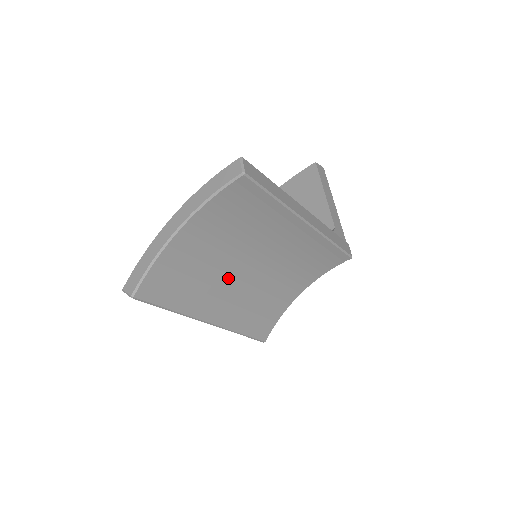
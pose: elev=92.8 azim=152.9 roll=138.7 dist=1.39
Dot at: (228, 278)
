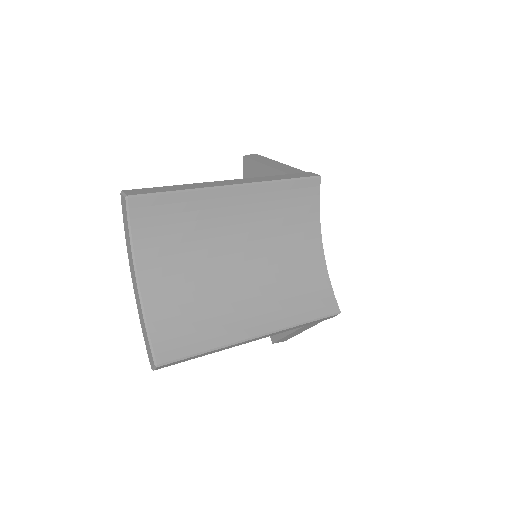
Dot at: (232, 287)
